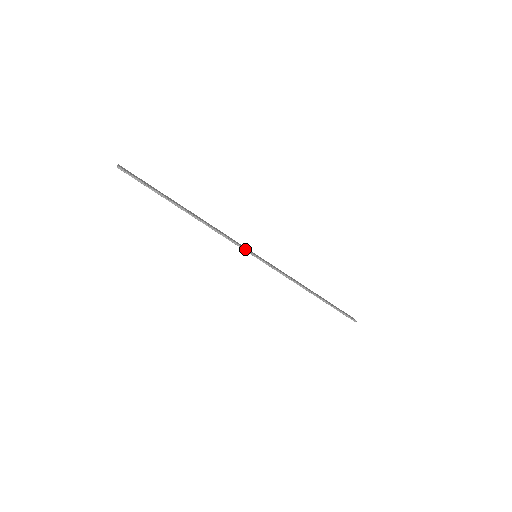
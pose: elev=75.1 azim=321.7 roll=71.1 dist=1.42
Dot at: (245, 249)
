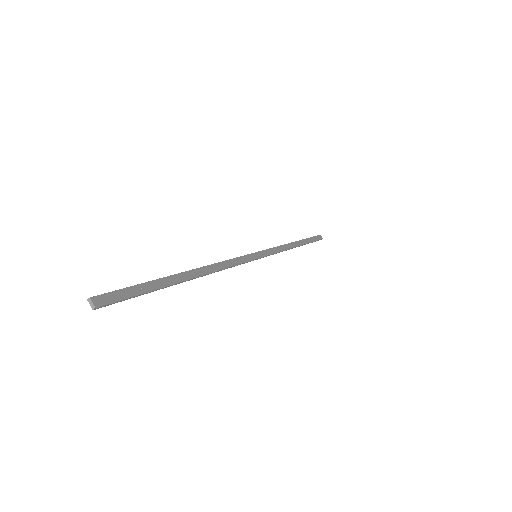
Dot at: (248, 261)
